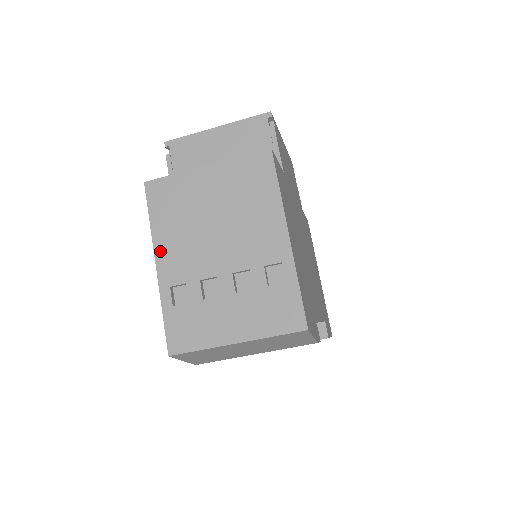
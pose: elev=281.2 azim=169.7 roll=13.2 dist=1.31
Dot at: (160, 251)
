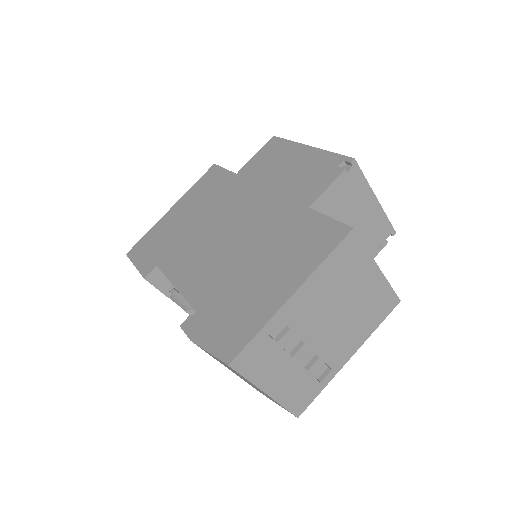
Dot at: (305, 289)
